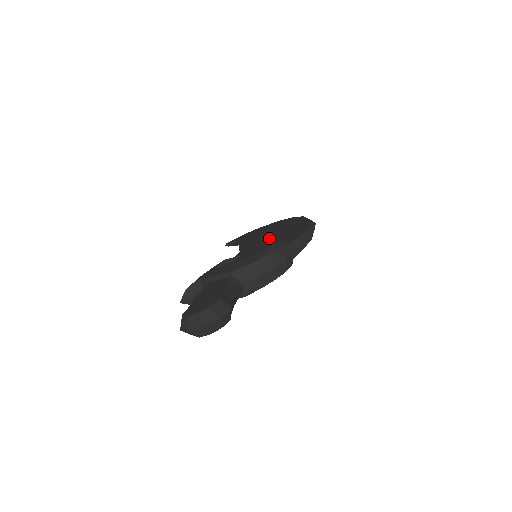
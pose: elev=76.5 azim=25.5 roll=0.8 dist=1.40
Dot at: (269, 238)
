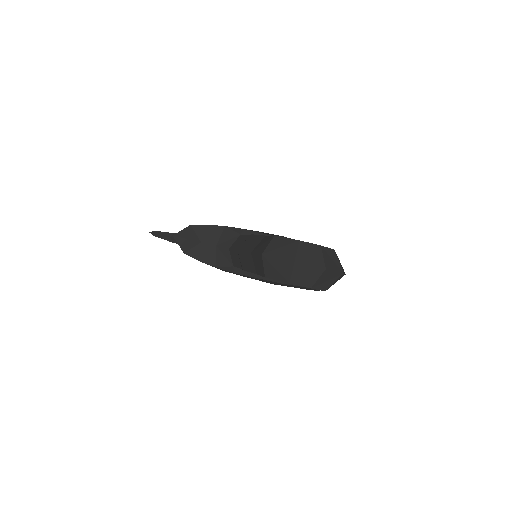
Dot at: occluded
